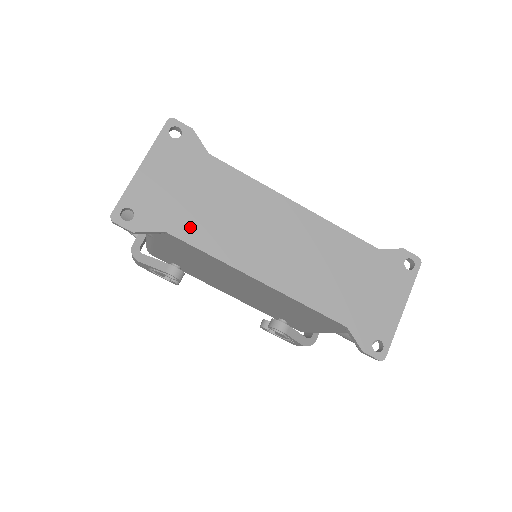
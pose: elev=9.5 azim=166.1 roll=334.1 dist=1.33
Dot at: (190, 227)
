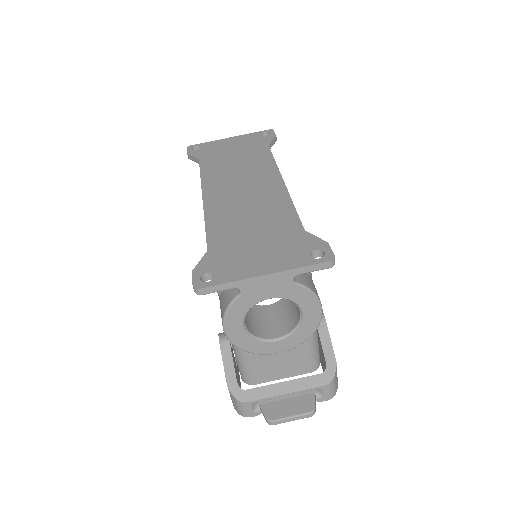
Dot at: (212, 163)
